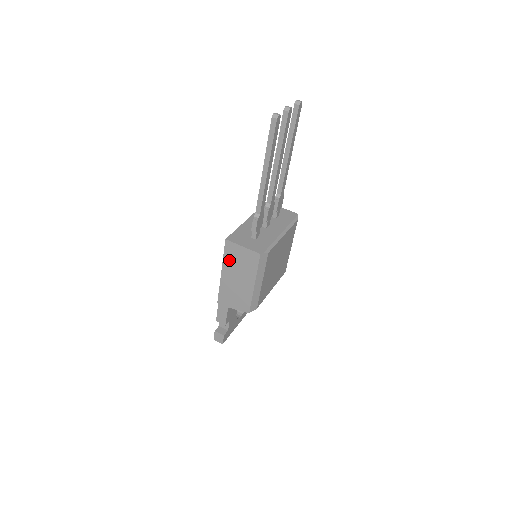
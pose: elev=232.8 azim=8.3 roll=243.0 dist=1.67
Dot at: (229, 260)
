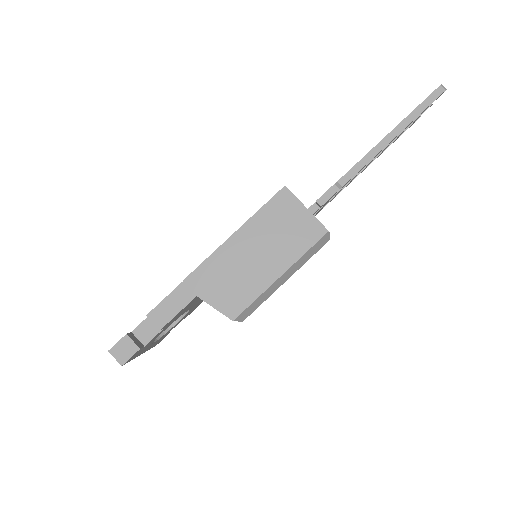
Dot at: (266, 219)
